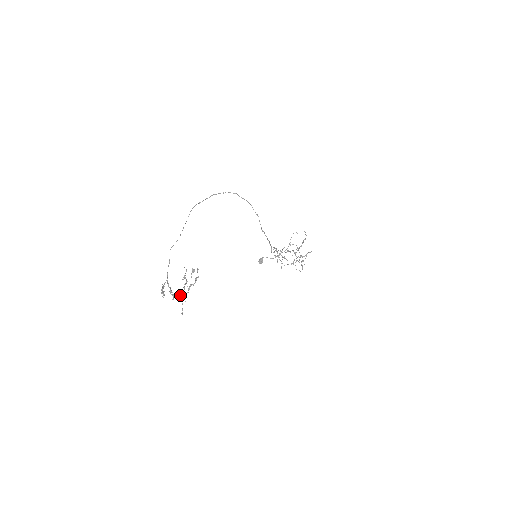
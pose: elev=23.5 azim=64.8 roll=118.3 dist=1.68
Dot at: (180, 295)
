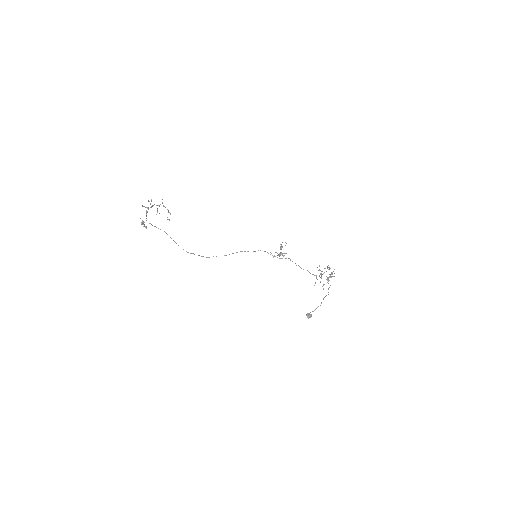
Dot at: (150, 207)
